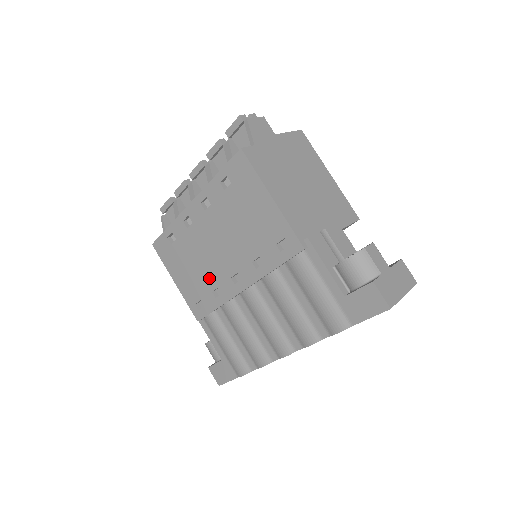
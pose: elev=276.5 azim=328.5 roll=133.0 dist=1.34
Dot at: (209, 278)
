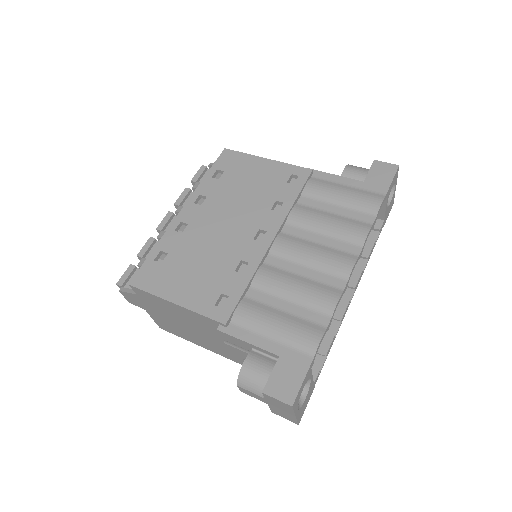
Dot at: (226, 259)
